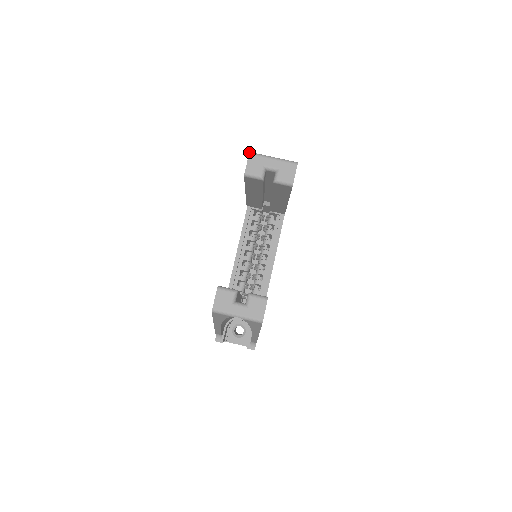
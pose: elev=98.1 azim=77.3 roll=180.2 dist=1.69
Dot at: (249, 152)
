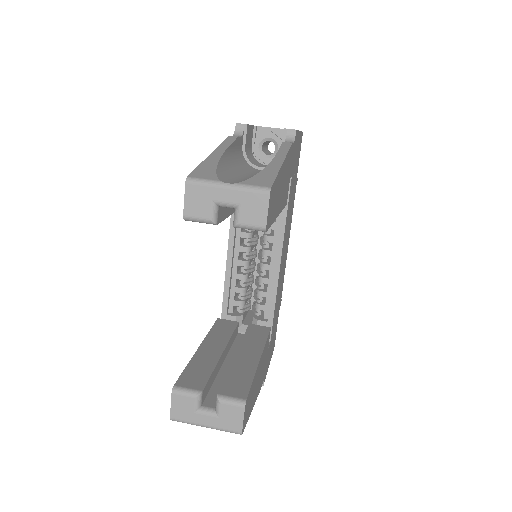
Dot at: occluded
